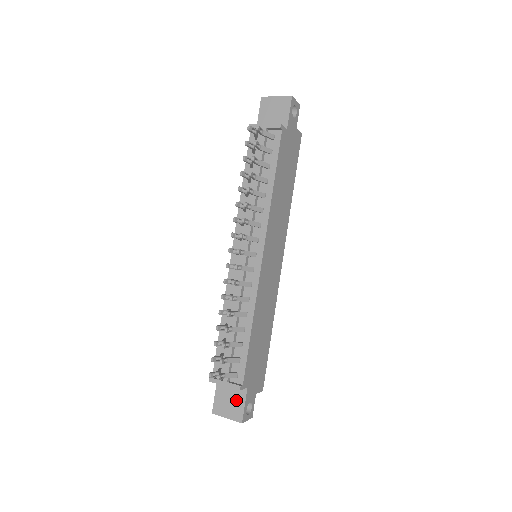
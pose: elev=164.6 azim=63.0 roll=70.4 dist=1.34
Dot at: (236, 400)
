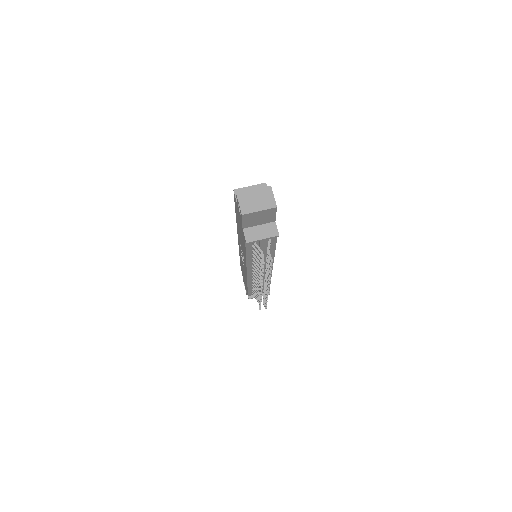
Dot at: occluded
